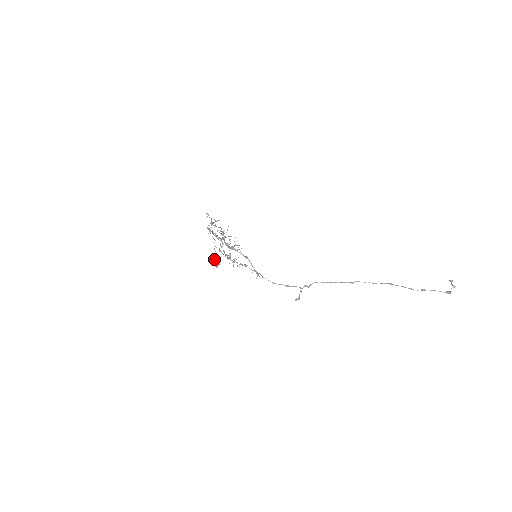
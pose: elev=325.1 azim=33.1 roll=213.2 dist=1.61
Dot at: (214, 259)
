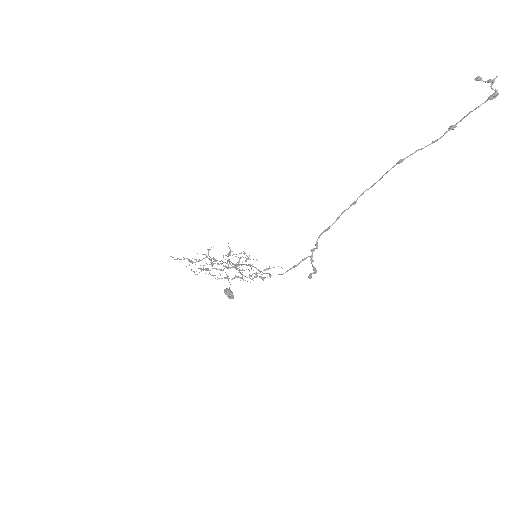
Dot at: occluded
